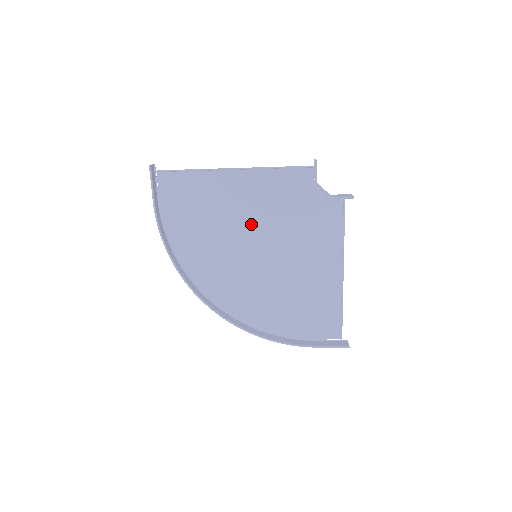
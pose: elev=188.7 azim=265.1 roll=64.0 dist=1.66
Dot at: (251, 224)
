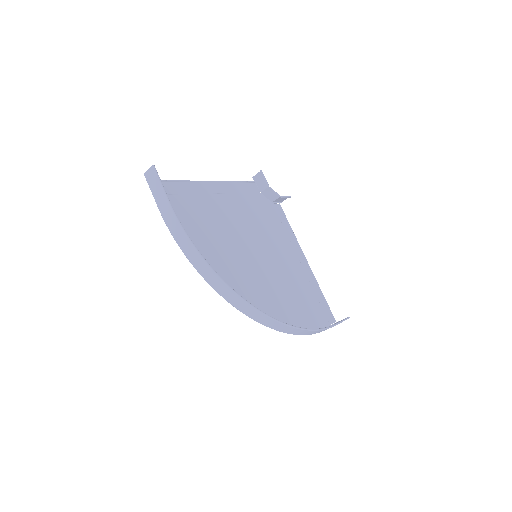
Dot at: (239, 228)
